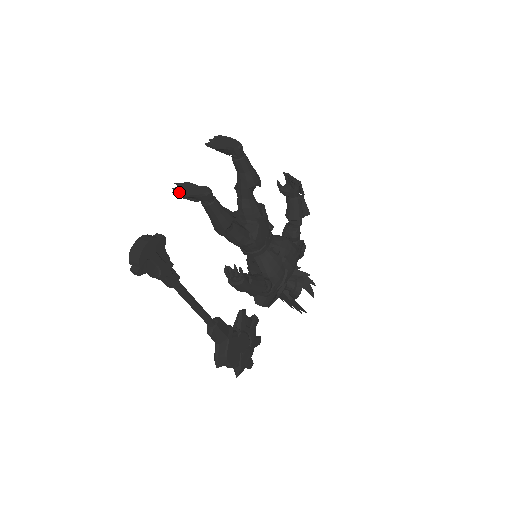
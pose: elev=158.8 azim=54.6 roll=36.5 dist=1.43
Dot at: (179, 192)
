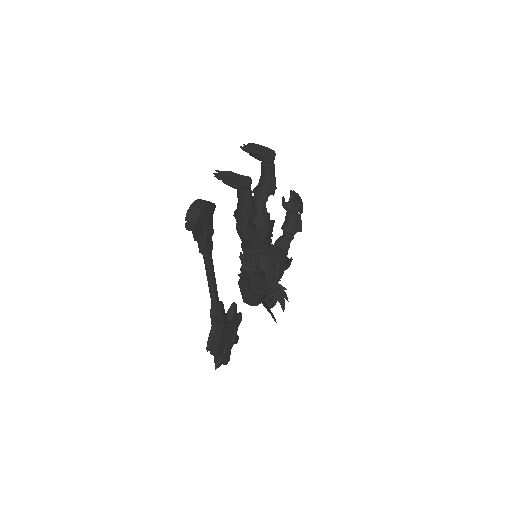
Dot at: (222, 177)
